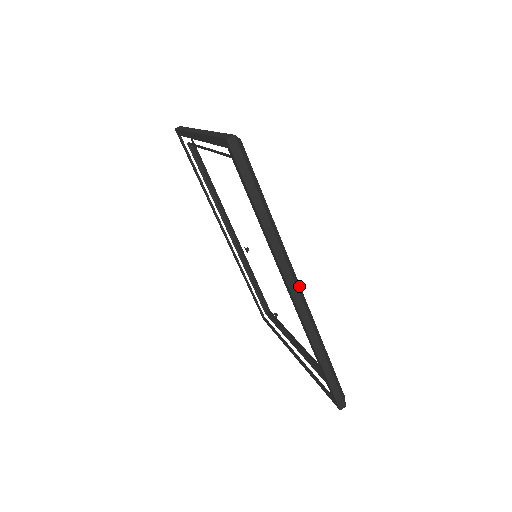
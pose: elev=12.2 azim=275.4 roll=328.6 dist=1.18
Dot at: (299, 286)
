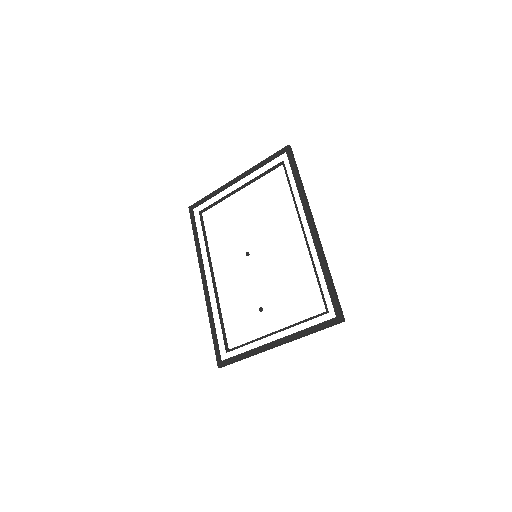
Dot at: occluded
